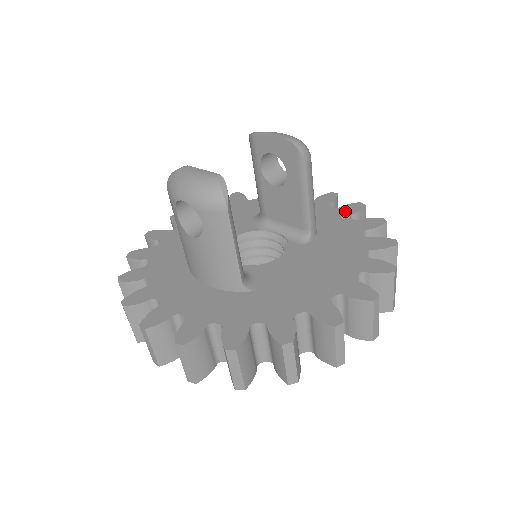
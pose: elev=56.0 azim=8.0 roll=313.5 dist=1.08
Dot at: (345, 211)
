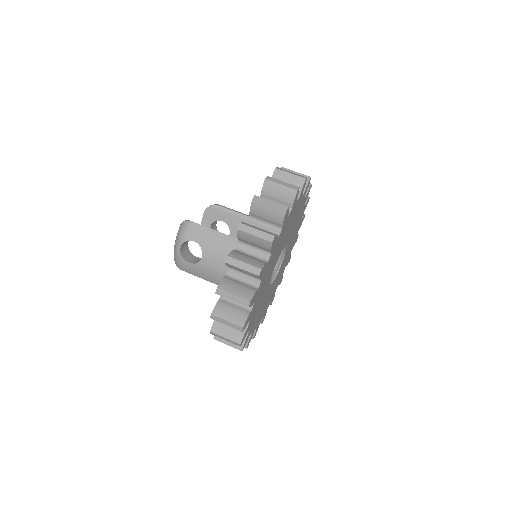
Dot at: occluded
